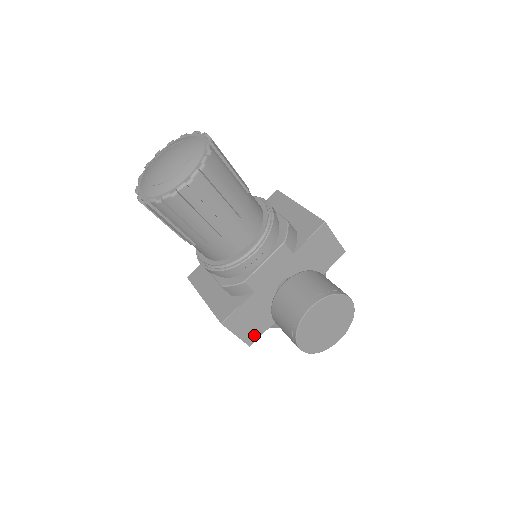
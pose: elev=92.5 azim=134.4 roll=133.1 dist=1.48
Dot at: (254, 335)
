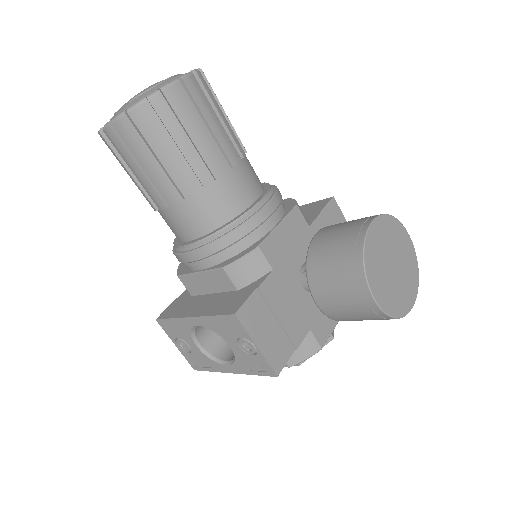
Dot at: (281, 354)
